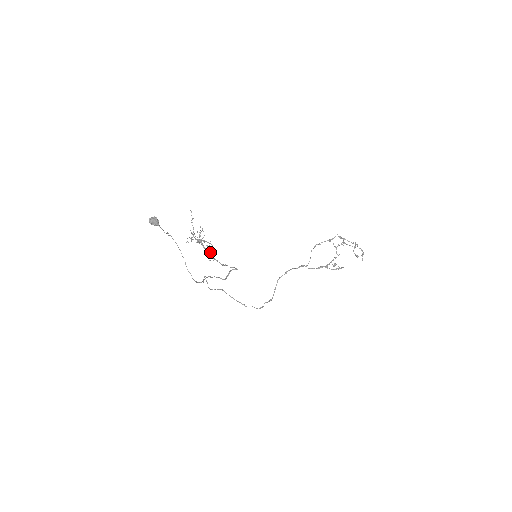
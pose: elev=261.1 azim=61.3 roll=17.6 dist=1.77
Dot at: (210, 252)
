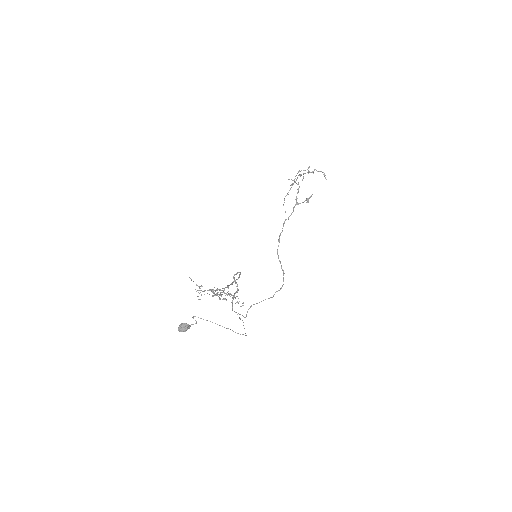
Dot at: occluded
